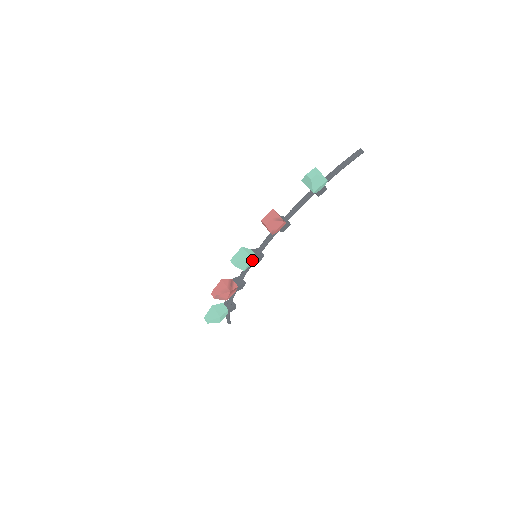
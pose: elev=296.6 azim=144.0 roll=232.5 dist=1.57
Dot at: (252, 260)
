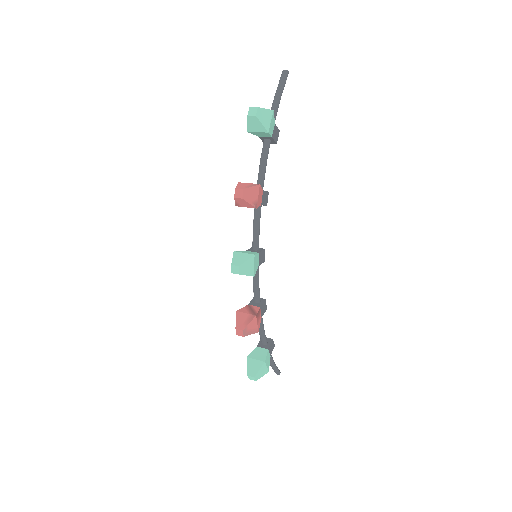
Dot at: (255, 257)
